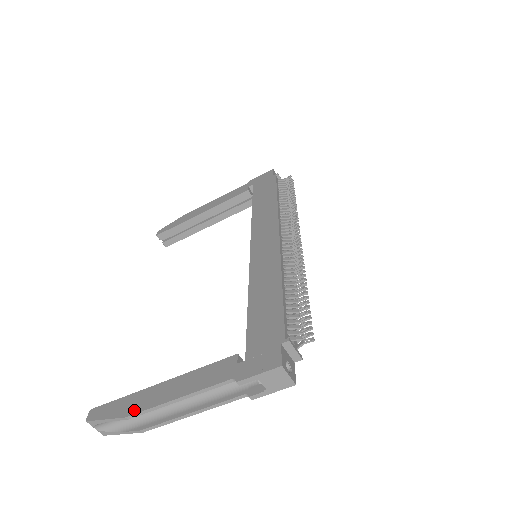
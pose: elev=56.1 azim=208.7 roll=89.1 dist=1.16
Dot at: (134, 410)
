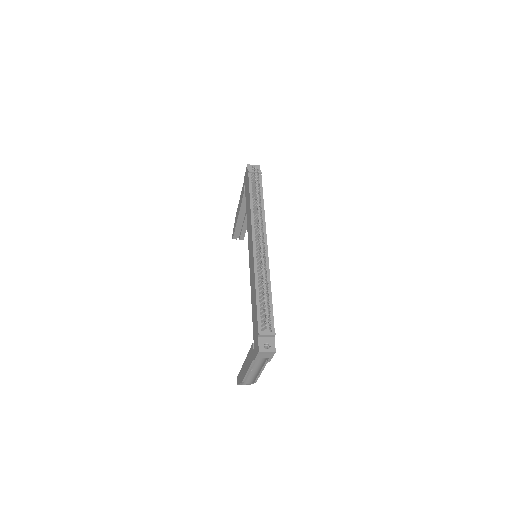
Dot at: (242, 378)
